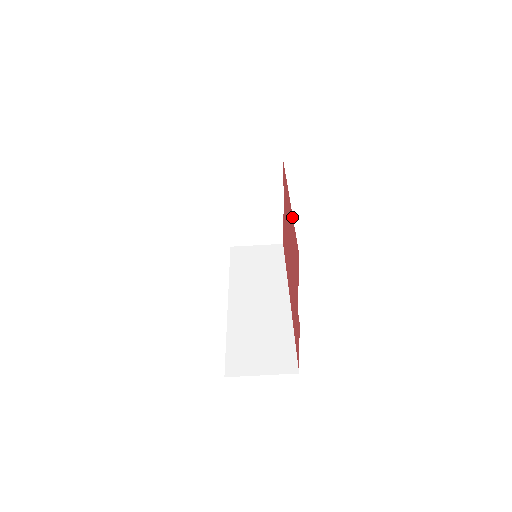
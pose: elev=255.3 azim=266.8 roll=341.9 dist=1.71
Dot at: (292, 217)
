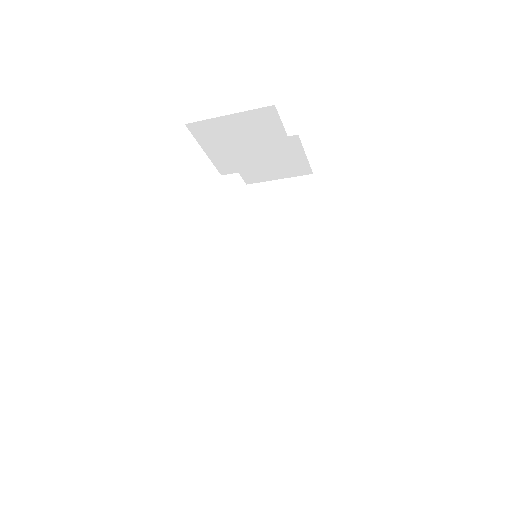
Dot at: occluded
